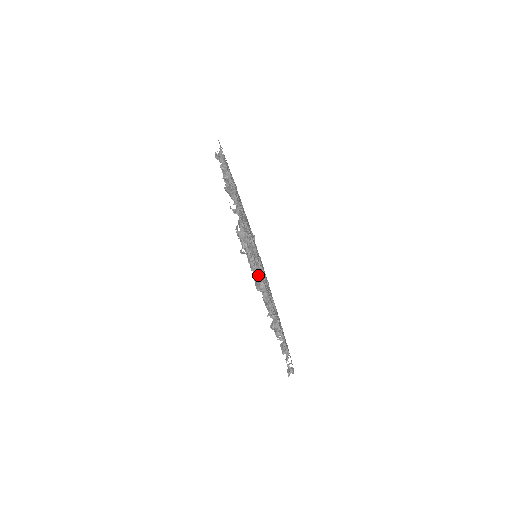
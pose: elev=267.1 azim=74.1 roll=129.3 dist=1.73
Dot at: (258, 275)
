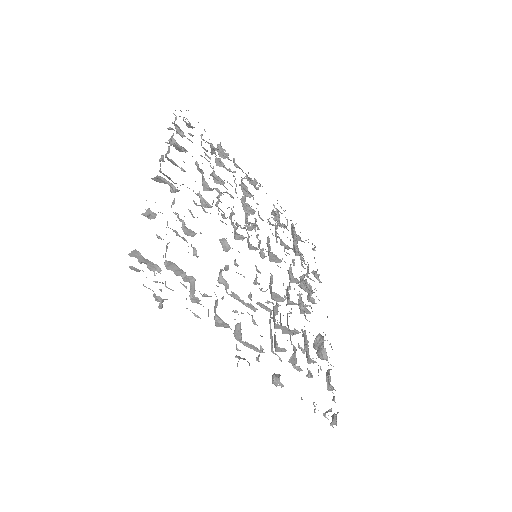
Dot at: occluded
